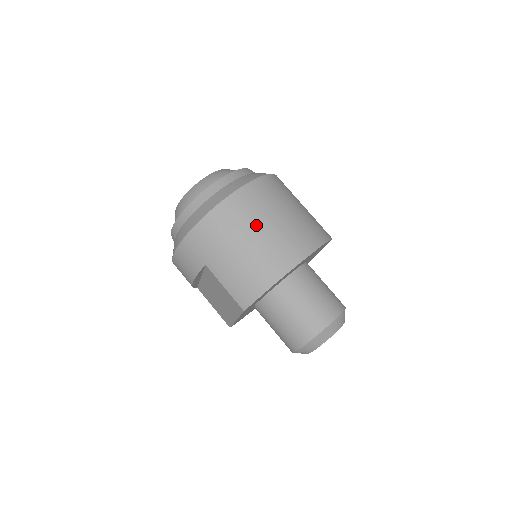
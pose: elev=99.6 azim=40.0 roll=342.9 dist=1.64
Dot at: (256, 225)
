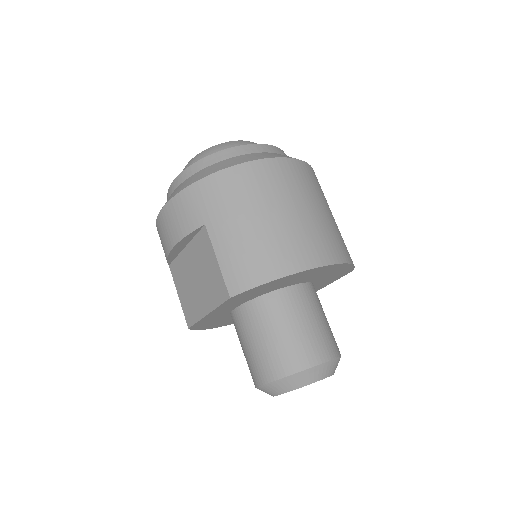
Dot at: (287, 202)
